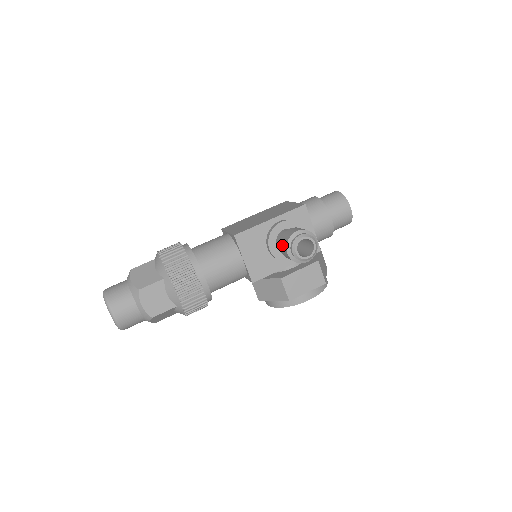
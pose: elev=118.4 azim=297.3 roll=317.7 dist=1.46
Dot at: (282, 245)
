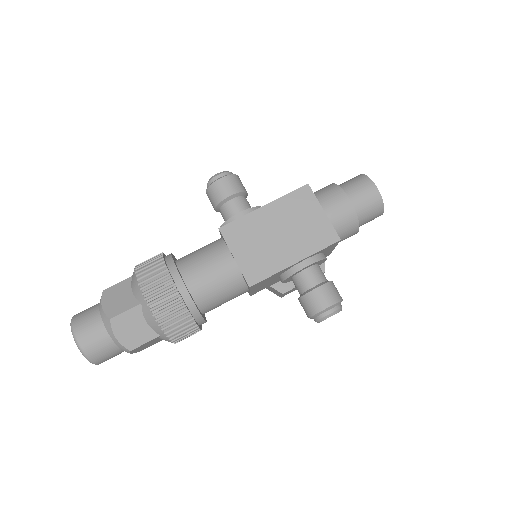
Dot at: (304, 306)
